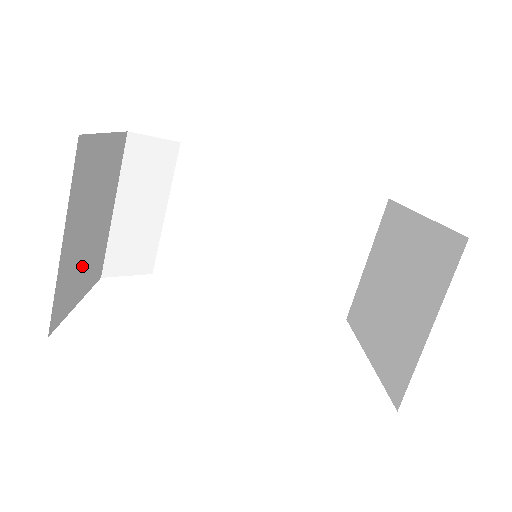
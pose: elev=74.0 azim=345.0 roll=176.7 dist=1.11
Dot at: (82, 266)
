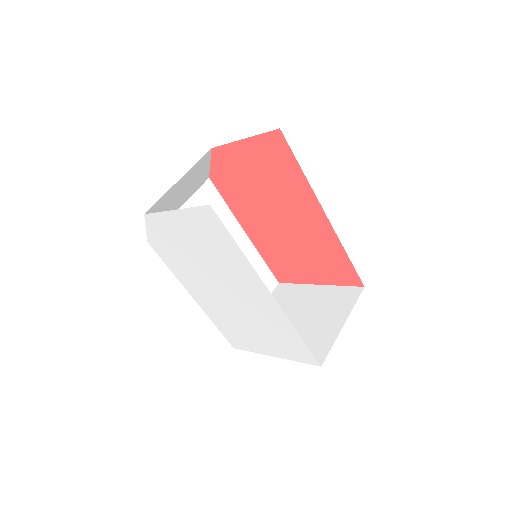
Dot at: occluded
